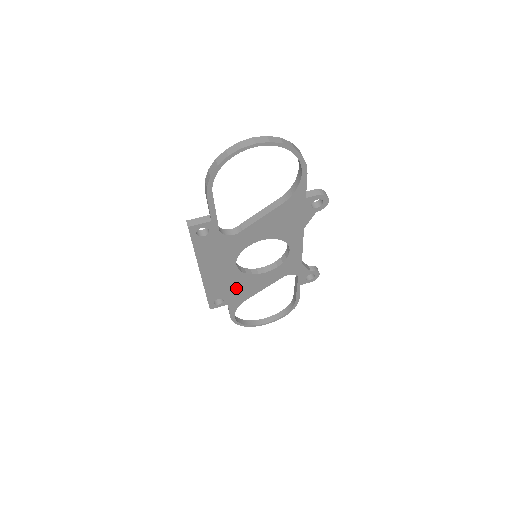
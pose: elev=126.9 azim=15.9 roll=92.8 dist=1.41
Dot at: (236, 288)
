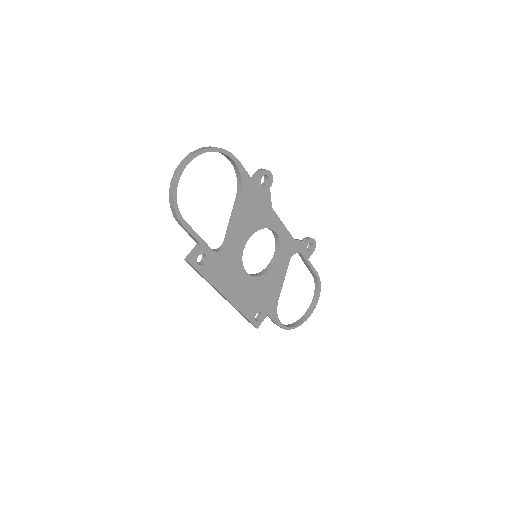
Dot at: (262, 295)
